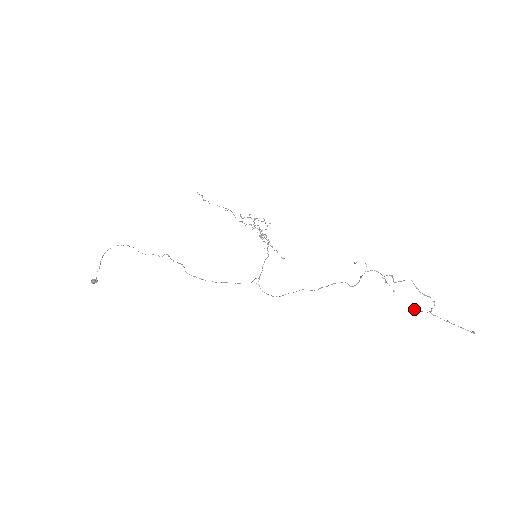
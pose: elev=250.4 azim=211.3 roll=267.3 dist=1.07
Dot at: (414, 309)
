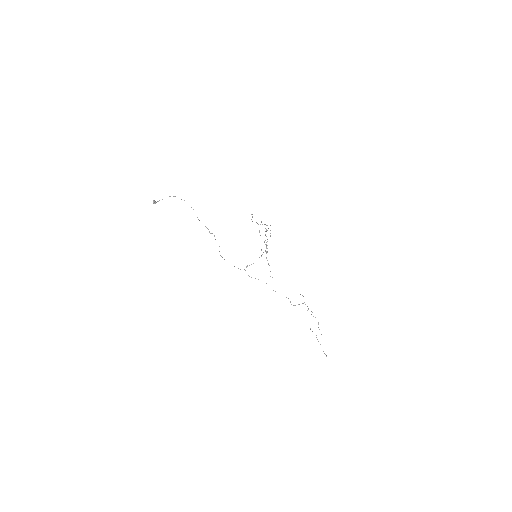
Dot at: (310, 329)
